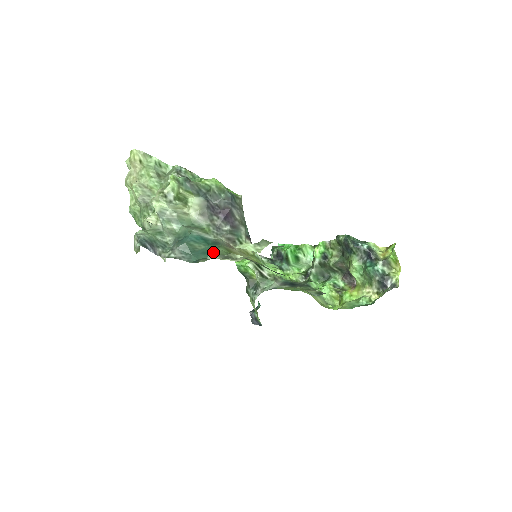
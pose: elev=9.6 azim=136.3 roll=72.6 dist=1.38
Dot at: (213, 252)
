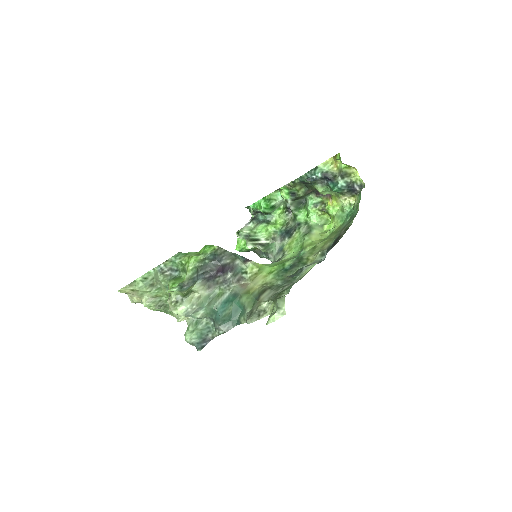
Dot at: (241, 305)
